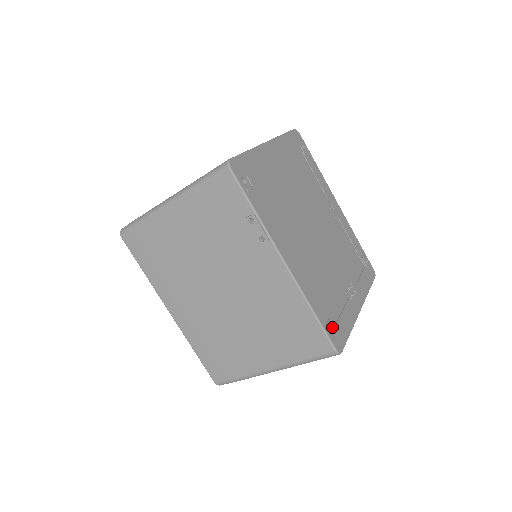
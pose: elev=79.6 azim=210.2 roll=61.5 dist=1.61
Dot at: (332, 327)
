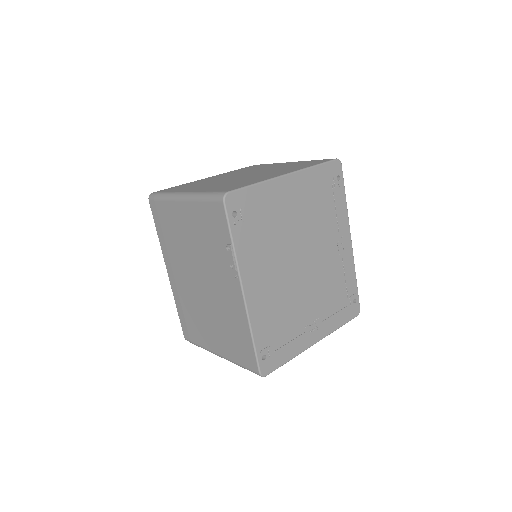
Dot at: (267, 354)
